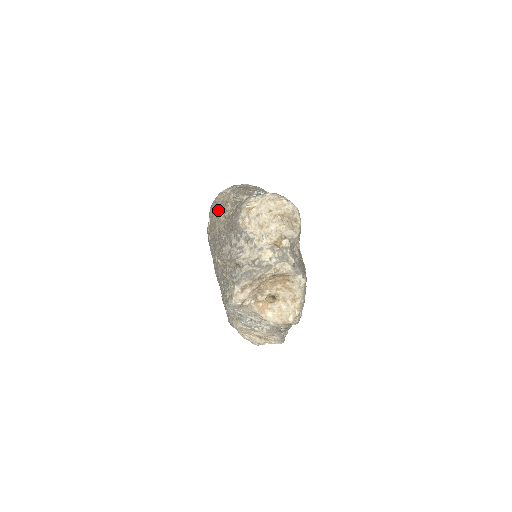
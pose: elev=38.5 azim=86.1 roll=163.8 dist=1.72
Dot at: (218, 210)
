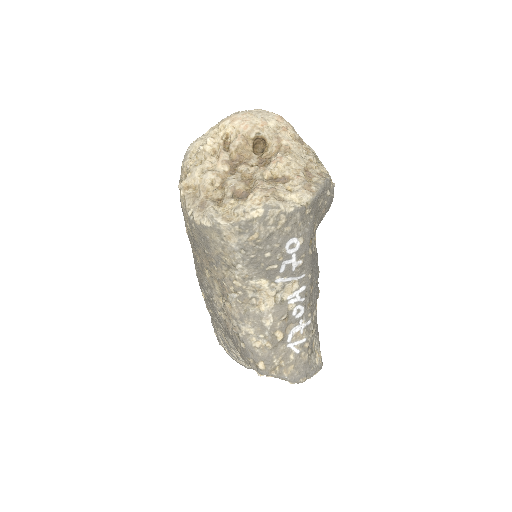
Dot at: (210, 262)
